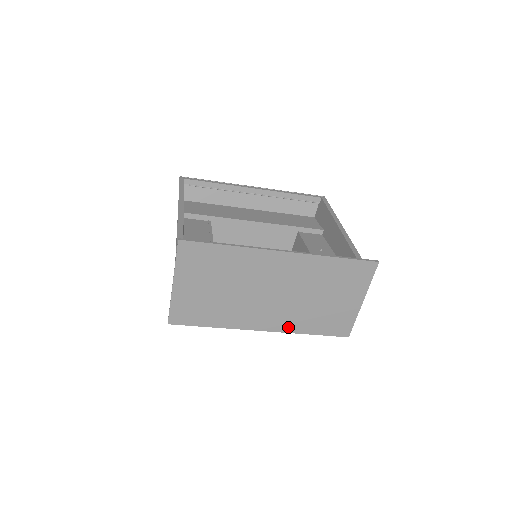
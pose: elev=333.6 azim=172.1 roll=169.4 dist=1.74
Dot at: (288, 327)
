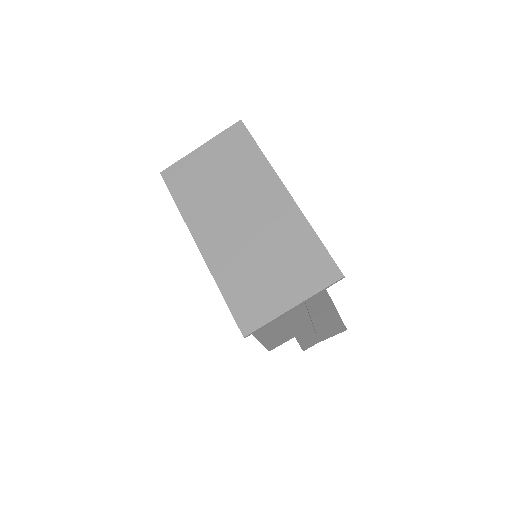
Dot at: (217, 266)
